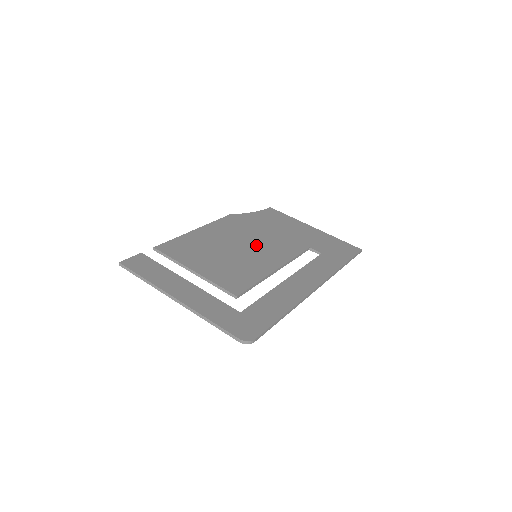
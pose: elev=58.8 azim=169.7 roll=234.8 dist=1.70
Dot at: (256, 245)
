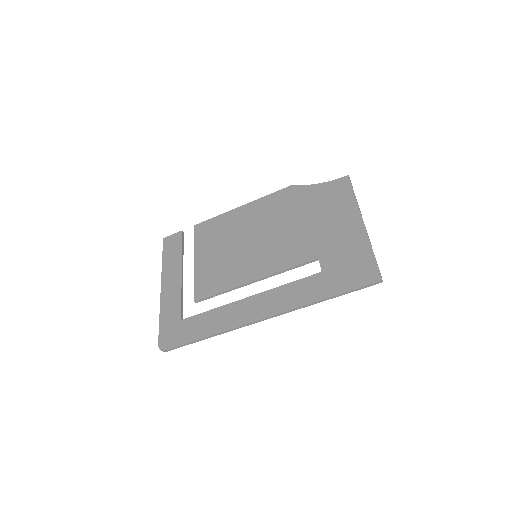
Dot at: (268, 241)
